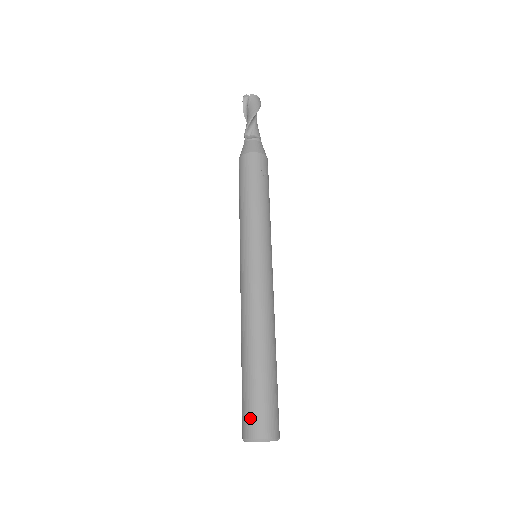
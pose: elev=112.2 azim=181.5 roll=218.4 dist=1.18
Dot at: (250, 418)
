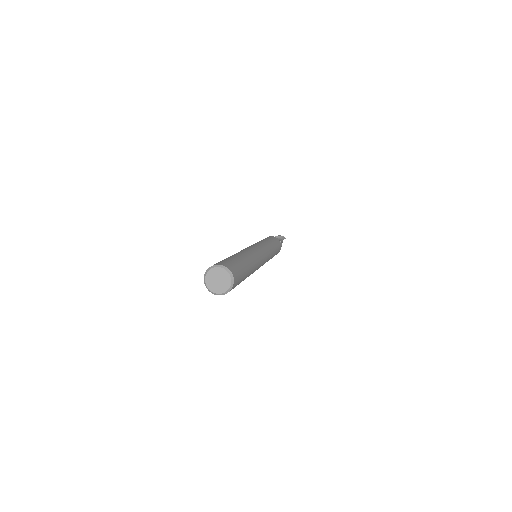
Dot at: occluded
